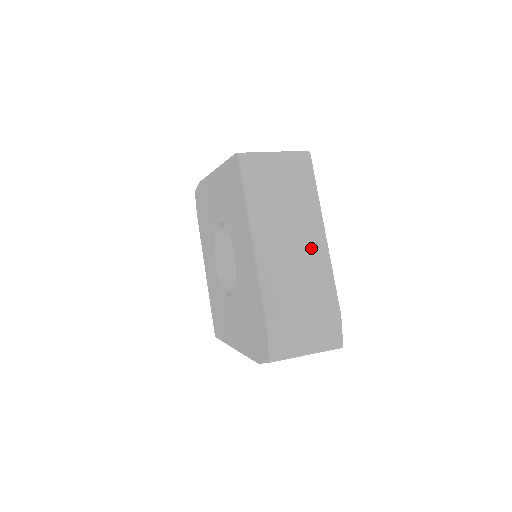
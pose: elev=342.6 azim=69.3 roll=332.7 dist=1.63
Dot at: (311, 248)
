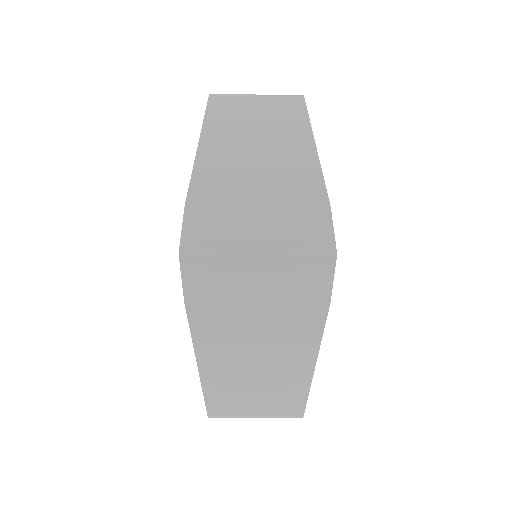
Dot at: (288, 148)
